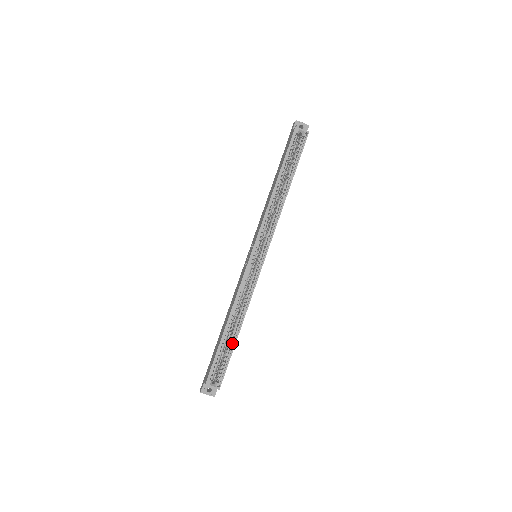
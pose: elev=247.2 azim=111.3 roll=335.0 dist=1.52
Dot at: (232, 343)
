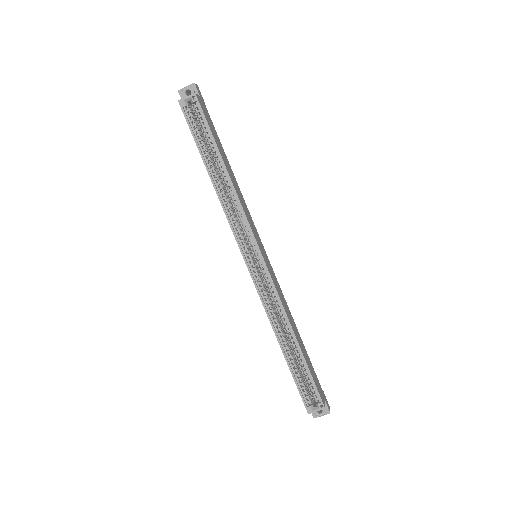
Dot at: (300, 358)
